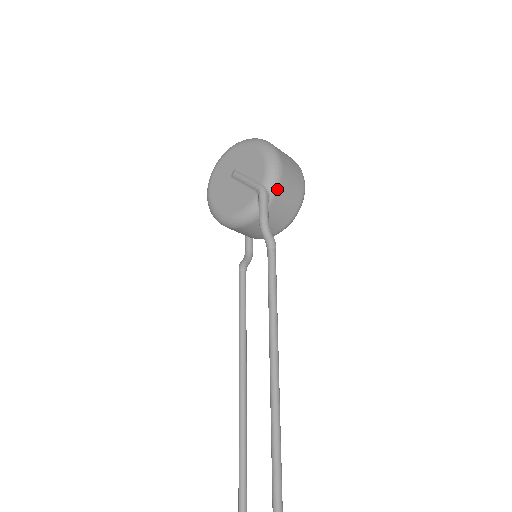
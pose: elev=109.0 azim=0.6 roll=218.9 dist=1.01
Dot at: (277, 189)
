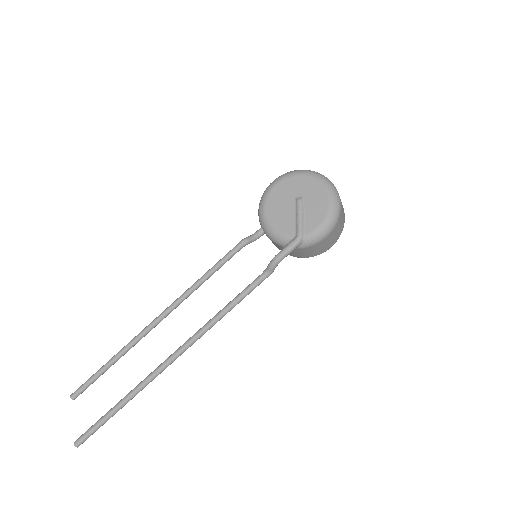
Dot at: (309, 246)
